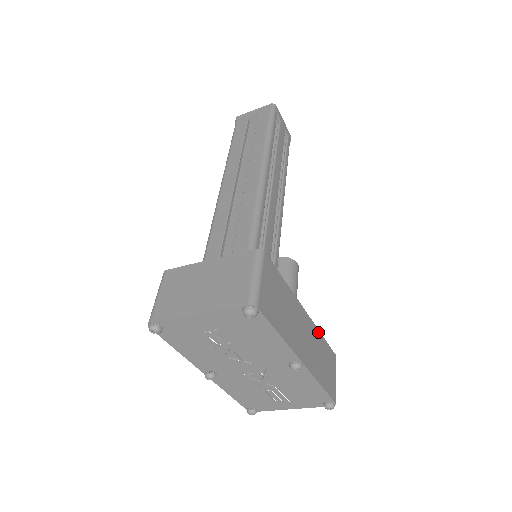
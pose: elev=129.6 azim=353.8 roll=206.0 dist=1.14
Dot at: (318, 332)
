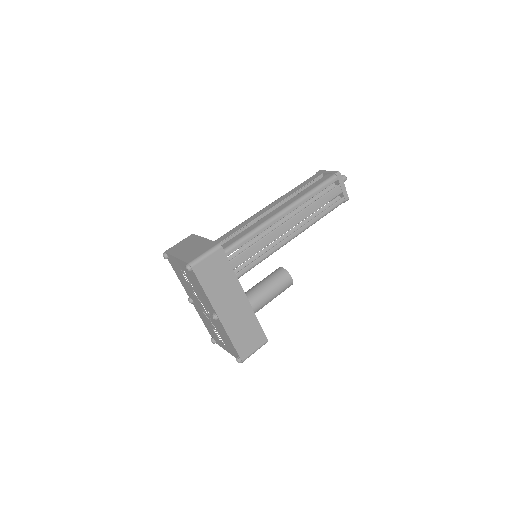
Dot at: (254, 315)
